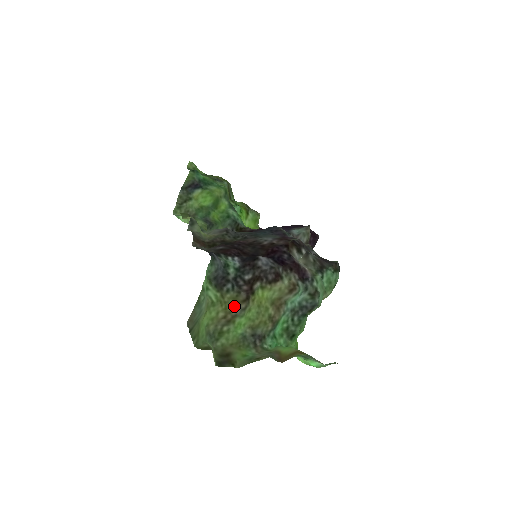
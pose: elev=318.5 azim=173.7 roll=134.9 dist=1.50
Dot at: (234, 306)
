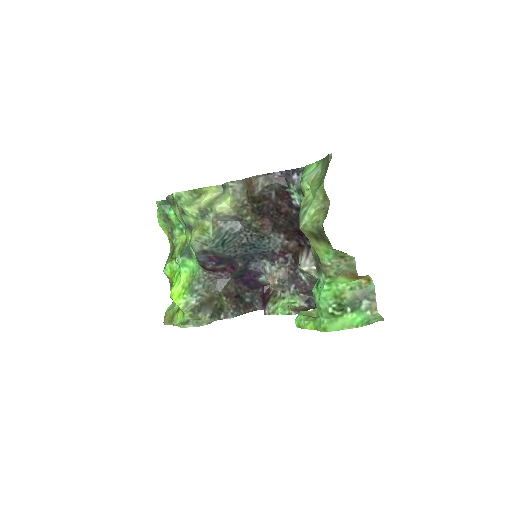
Dot at: occluded
